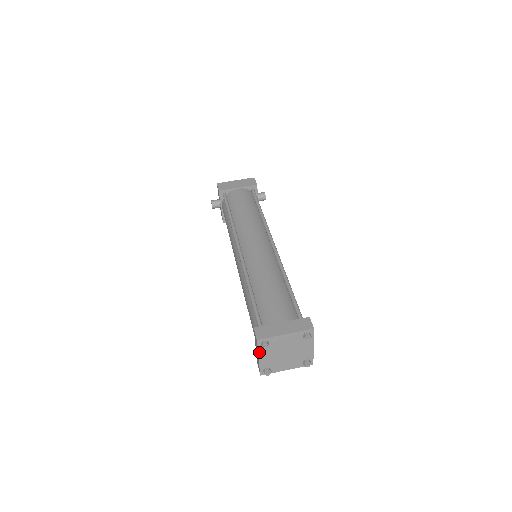
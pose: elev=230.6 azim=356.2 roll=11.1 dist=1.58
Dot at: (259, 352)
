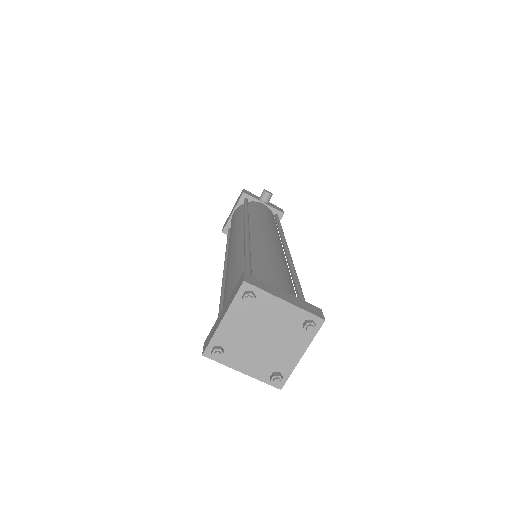
Dot at: (230, 366)
